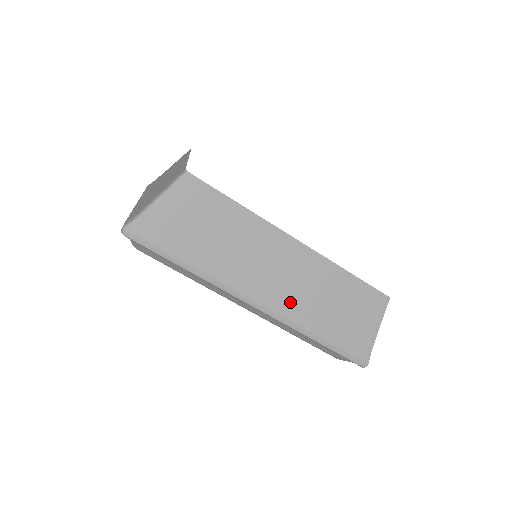
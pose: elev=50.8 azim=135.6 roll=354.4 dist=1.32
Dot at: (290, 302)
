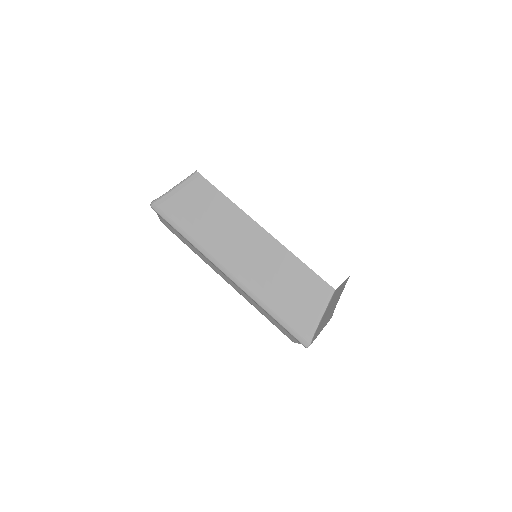
Dot at: (251, 275)
